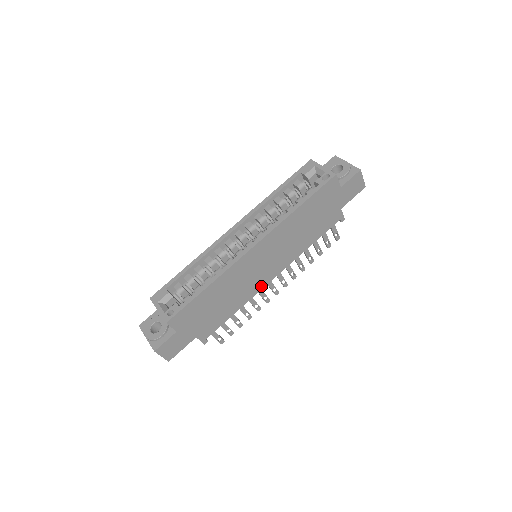
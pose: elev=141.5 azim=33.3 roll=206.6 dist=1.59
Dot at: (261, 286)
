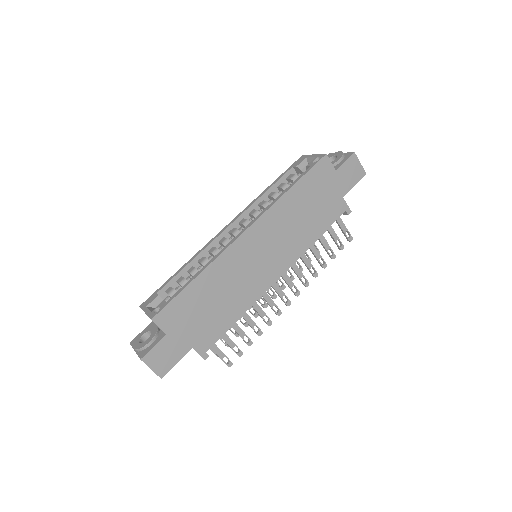
Dot at: (265, 287)
